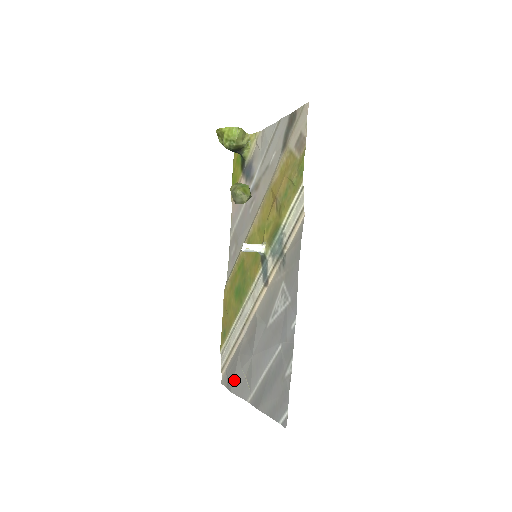
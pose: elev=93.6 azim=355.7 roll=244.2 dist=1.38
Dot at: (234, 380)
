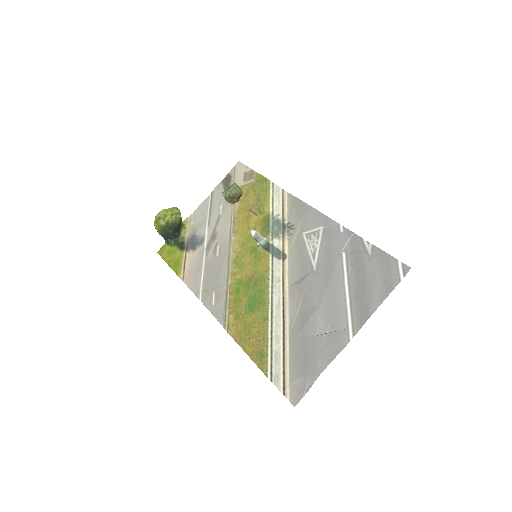
Dot at: (315, 356)
